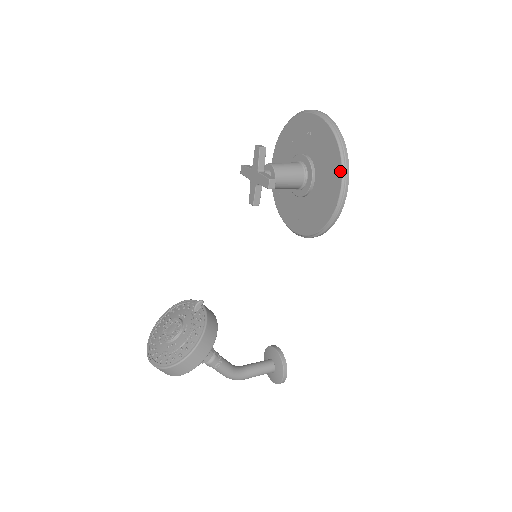
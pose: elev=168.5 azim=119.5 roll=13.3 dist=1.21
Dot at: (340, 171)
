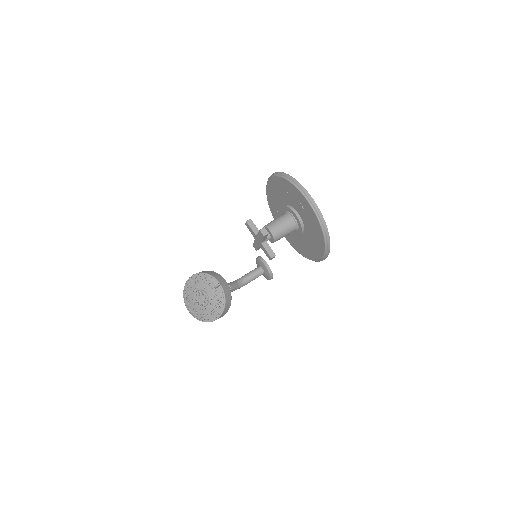
Dot at: (323, 251)
